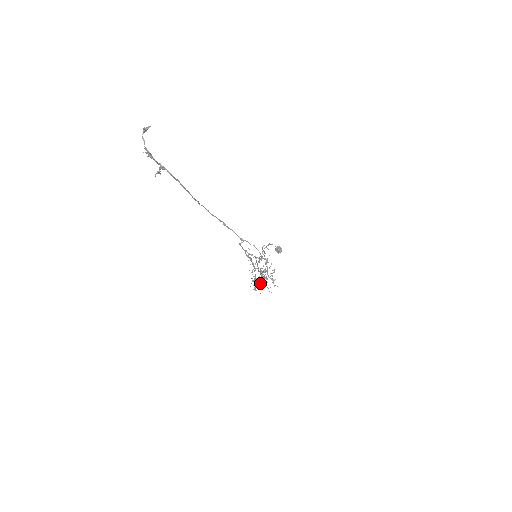
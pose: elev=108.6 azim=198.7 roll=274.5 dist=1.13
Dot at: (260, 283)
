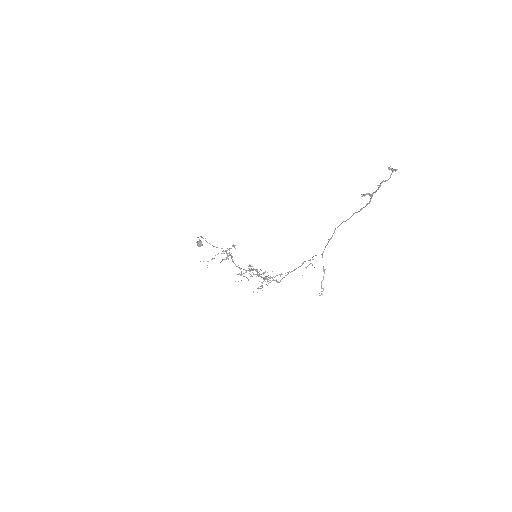
Dot at: (270, 282)
